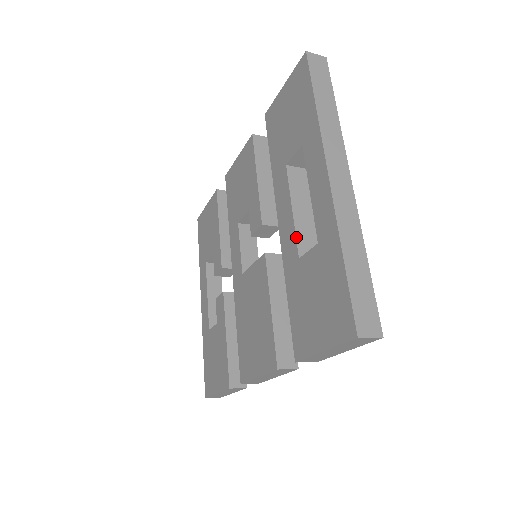
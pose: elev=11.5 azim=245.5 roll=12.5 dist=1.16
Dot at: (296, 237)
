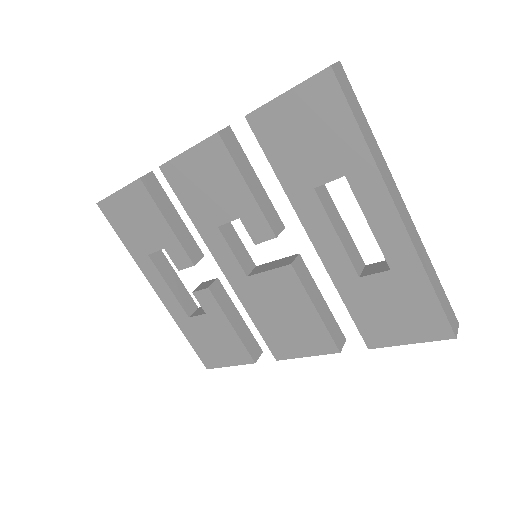
Dot at: (350, 259)
